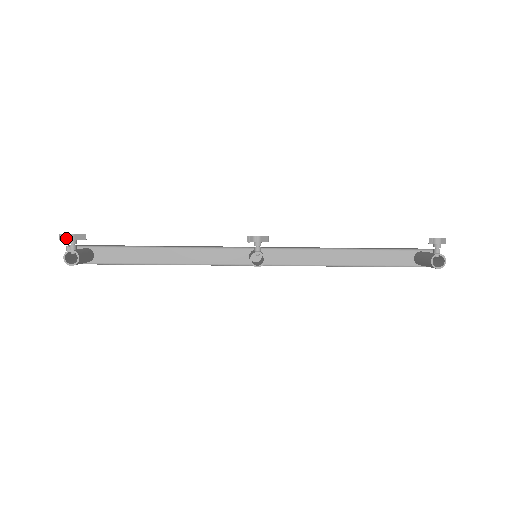
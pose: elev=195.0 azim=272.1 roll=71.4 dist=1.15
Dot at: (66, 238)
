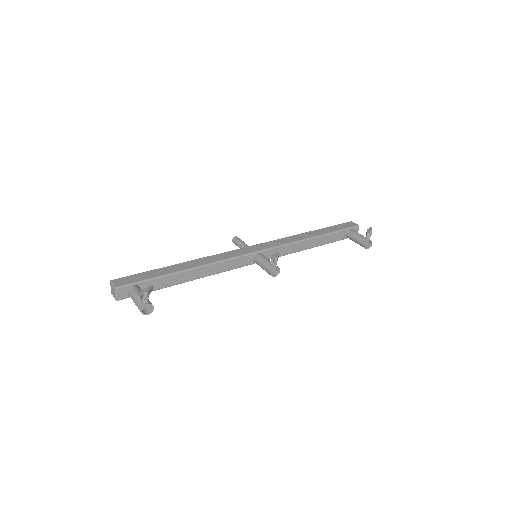
Dot at: (142, 296)
